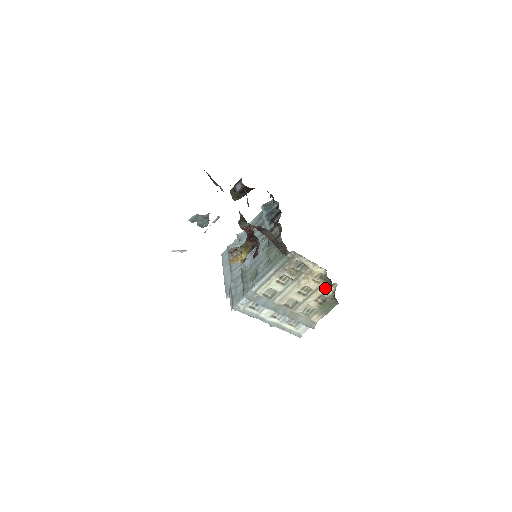
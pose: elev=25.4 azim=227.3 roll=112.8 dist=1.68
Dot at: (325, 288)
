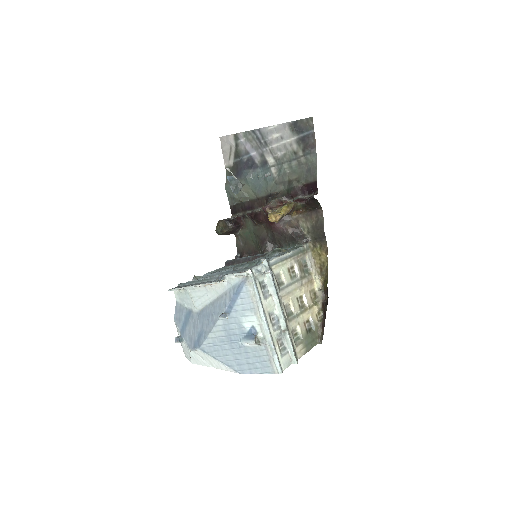
Dot at: (314, 312)
